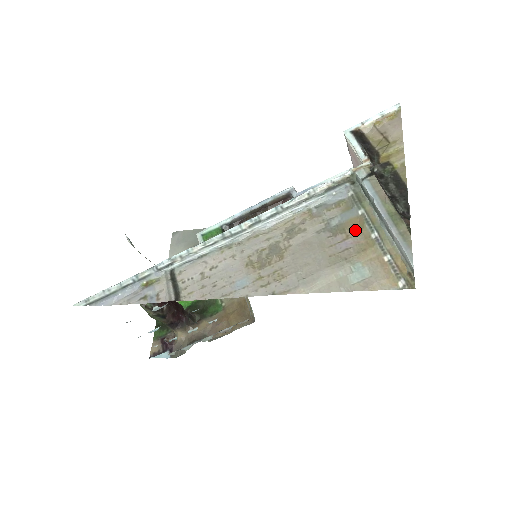
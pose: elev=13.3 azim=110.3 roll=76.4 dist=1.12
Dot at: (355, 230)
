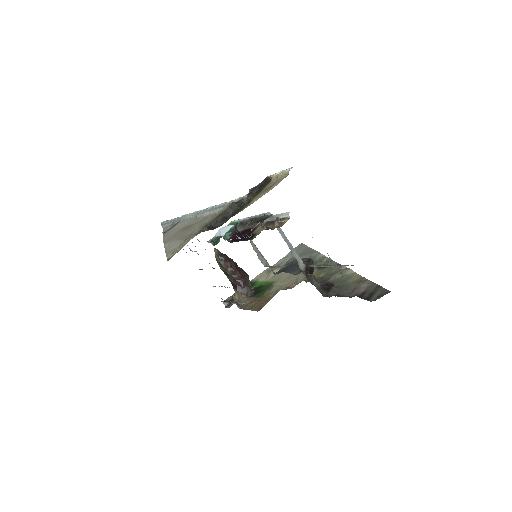
Dot at: occluded
